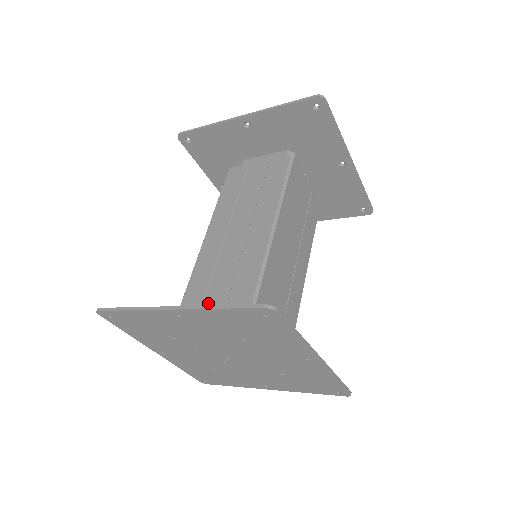
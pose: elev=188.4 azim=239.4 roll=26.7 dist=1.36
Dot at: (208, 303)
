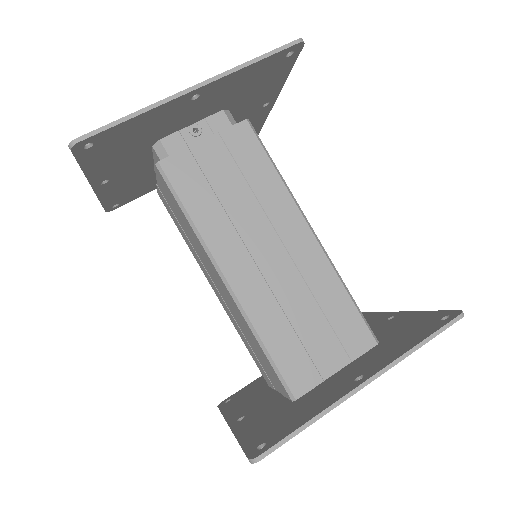
Dot at: (259, 361)
